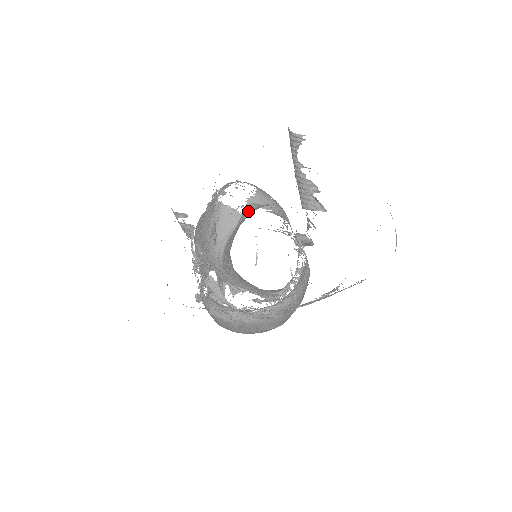
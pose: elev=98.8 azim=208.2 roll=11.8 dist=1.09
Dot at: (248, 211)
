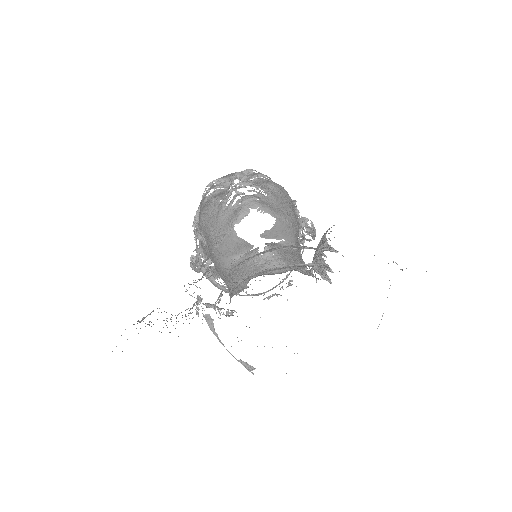
Dot at: (259, 256)
